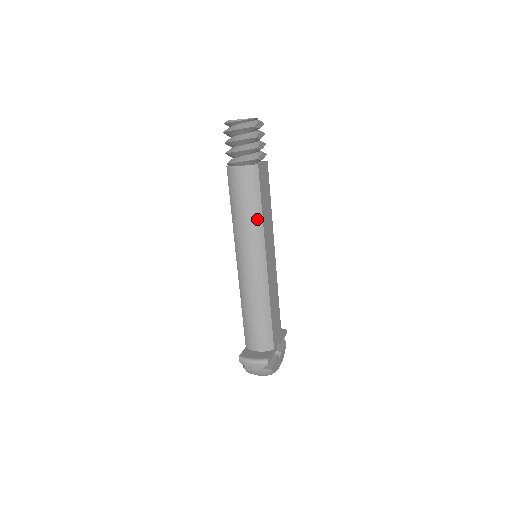
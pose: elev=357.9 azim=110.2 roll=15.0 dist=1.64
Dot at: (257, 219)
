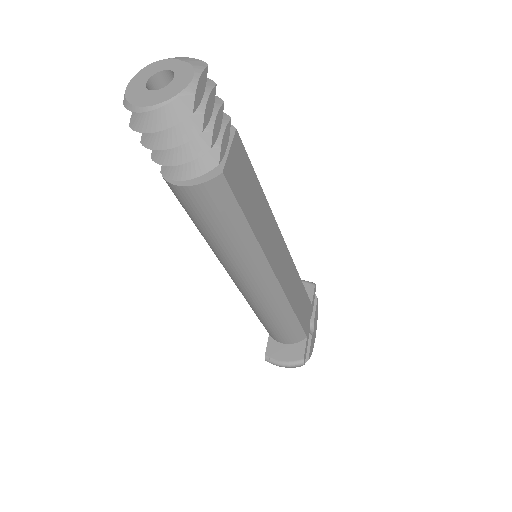
Dot at: (246, 242)
